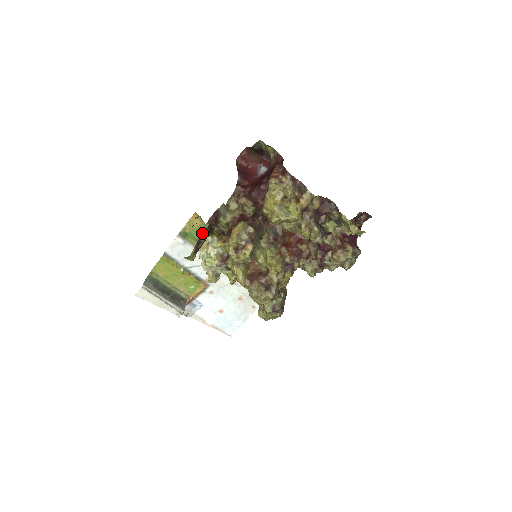
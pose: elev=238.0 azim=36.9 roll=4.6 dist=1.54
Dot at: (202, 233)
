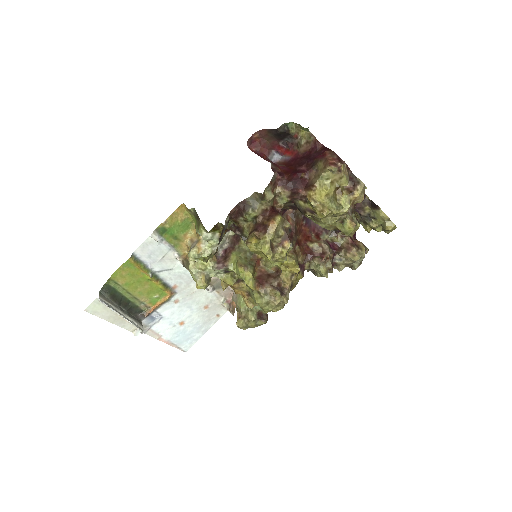
Dot at: (223, 228)
